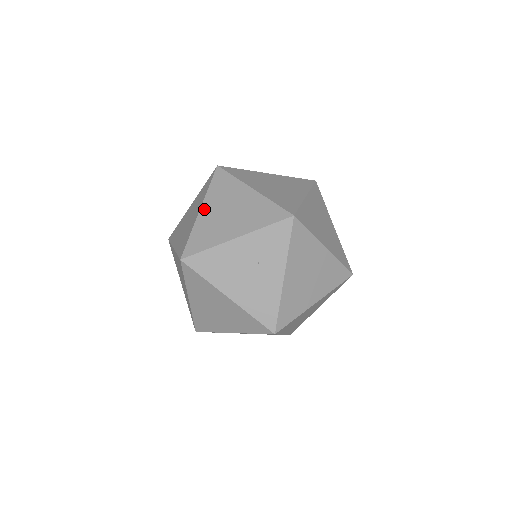
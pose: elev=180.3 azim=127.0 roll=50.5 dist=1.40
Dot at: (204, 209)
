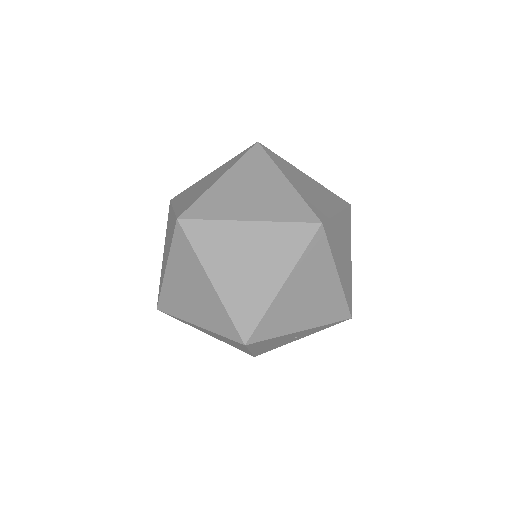
Dot at: (288, 286)
